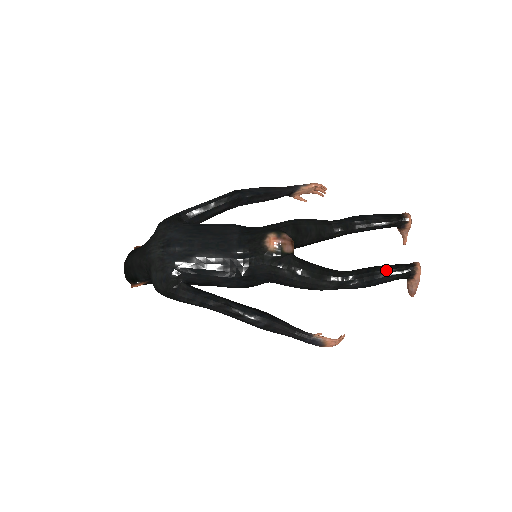
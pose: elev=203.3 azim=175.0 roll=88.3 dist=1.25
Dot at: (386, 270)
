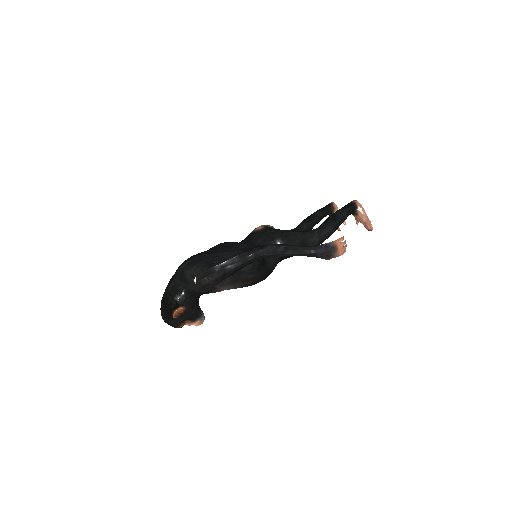
Dot at: (338, 210)
